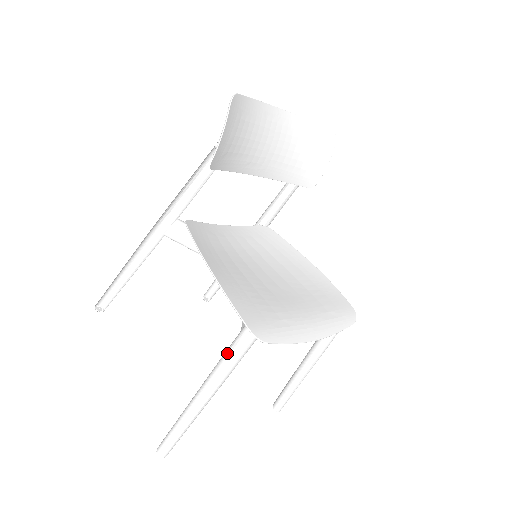
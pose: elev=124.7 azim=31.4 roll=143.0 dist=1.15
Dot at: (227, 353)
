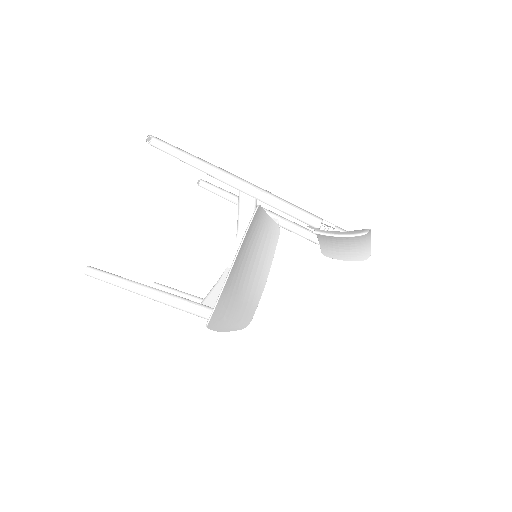
Dot at: (186, 303)
